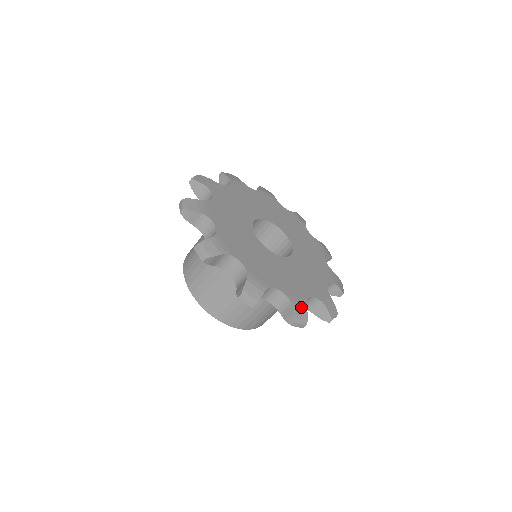
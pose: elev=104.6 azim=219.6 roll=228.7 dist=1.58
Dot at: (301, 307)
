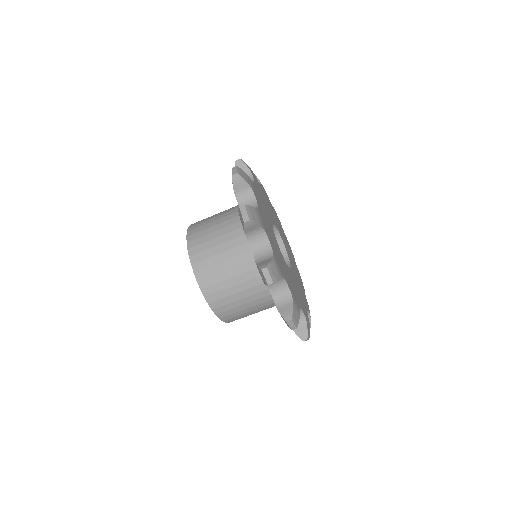
Dot at: (309, 324)
